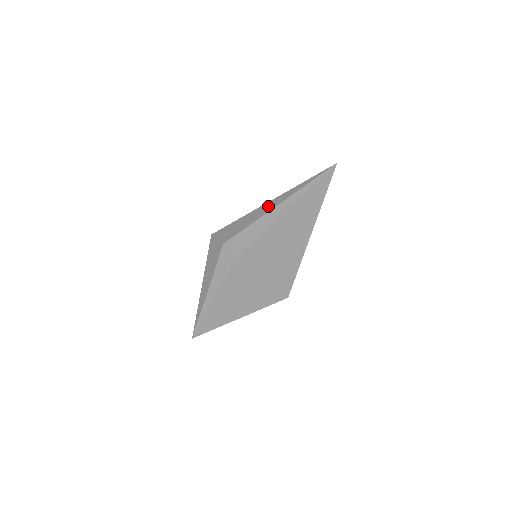
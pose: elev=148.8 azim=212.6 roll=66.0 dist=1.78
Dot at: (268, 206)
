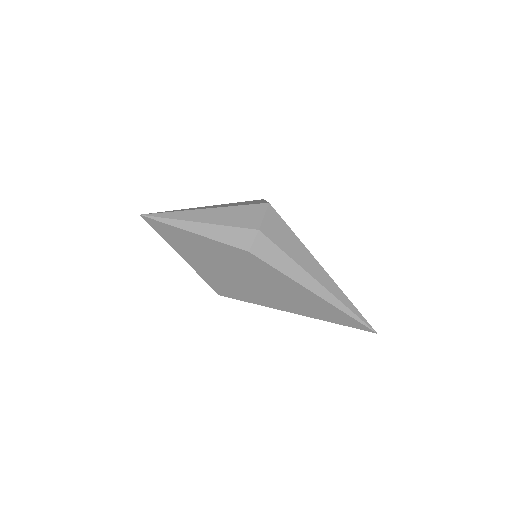
Dot at: (315, 268)
